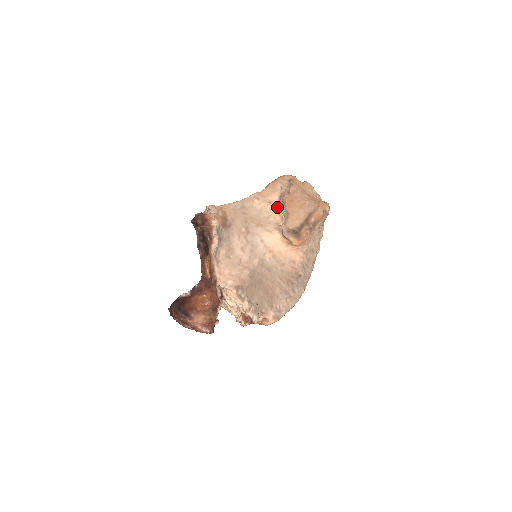
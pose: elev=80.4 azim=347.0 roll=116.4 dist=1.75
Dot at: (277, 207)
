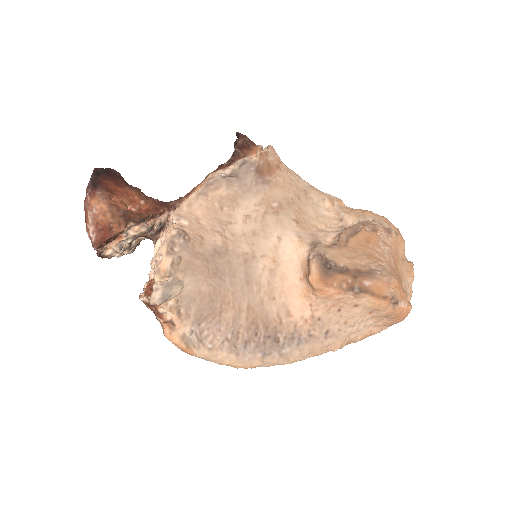
Dot at: (342, 228)
